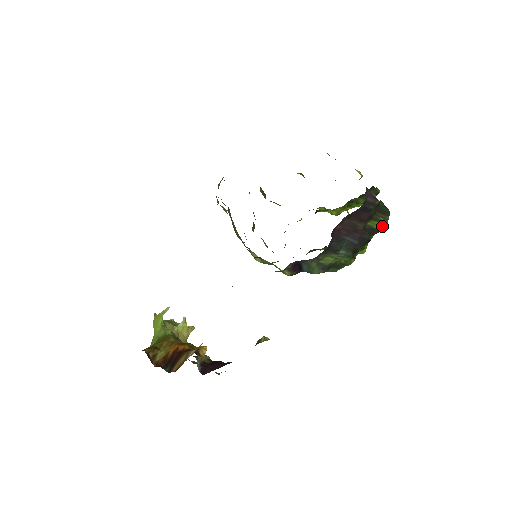
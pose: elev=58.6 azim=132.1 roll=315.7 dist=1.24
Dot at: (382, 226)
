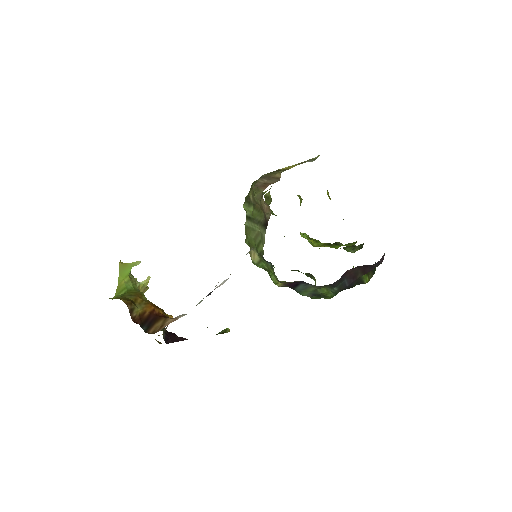
Dot at: (367, 281)
